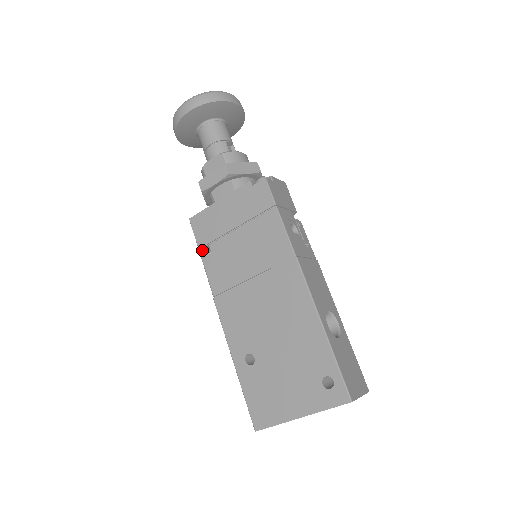
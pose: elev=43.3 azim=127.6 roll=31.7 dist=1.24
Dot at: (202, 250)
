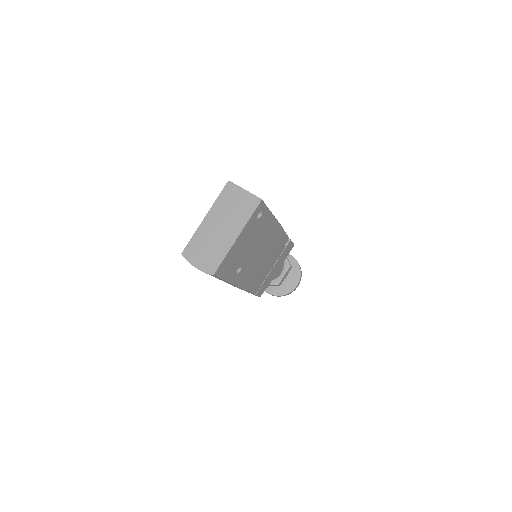
Dot at: occluded
